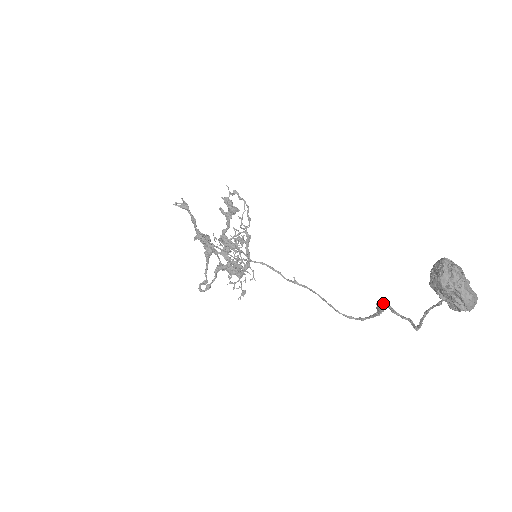
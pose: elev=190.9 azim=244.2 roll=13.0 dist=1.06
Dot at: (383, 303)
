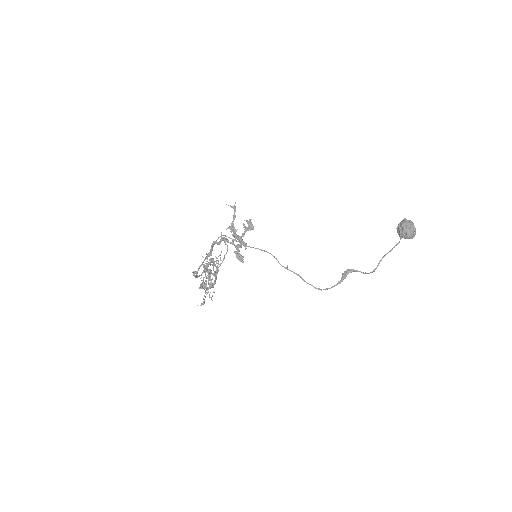
Dot at: (350, 269)
